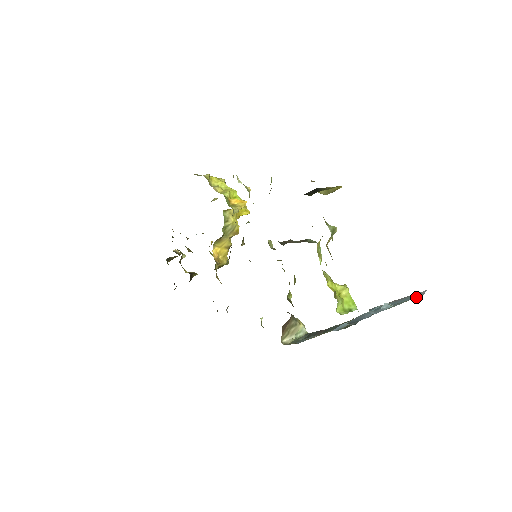
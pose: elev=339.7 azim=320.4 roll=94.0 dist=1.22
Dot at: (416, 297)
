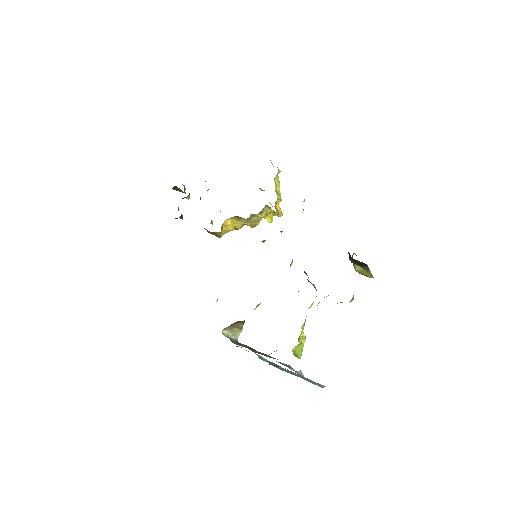
Dot at: (317, 385)
